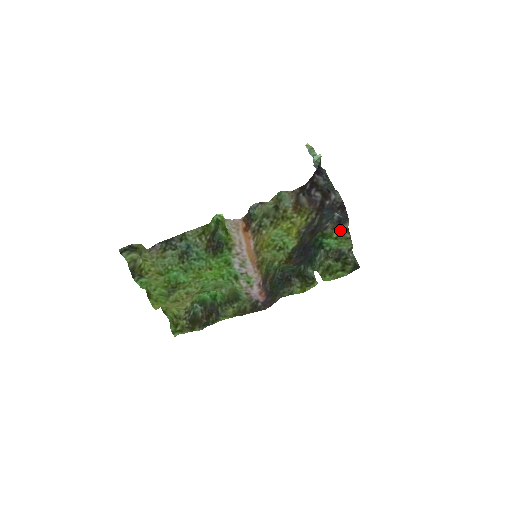
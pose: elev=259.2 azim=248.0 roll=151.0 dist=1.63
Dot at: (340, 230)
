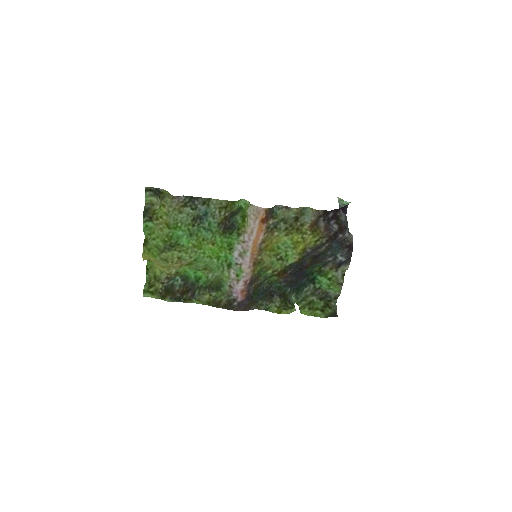
Dot at: (337, 273)
